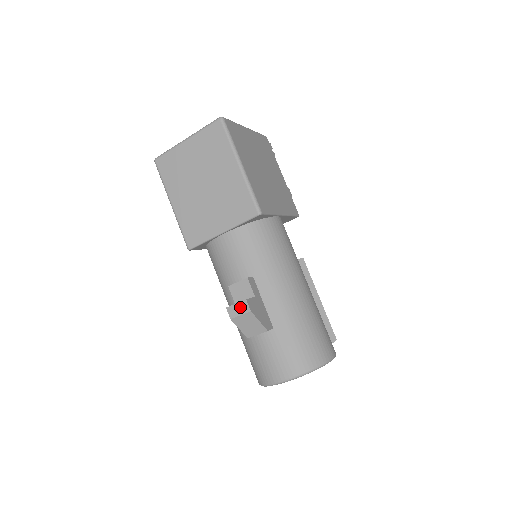
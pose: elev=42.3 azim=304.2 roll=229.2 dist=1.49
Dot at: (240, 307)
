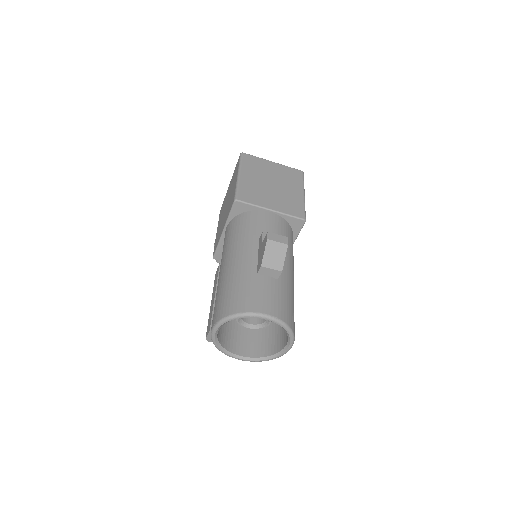
Dot at: (280, 238)
